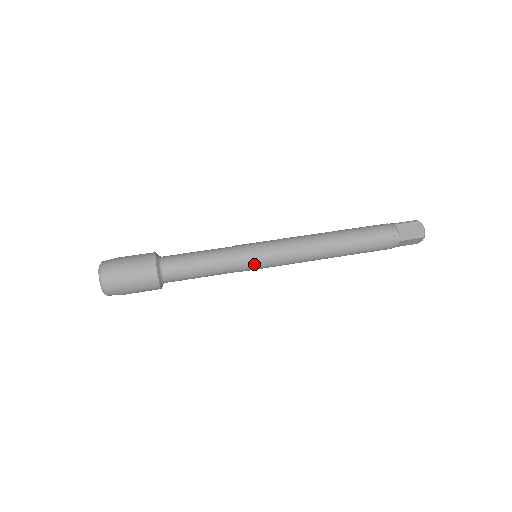
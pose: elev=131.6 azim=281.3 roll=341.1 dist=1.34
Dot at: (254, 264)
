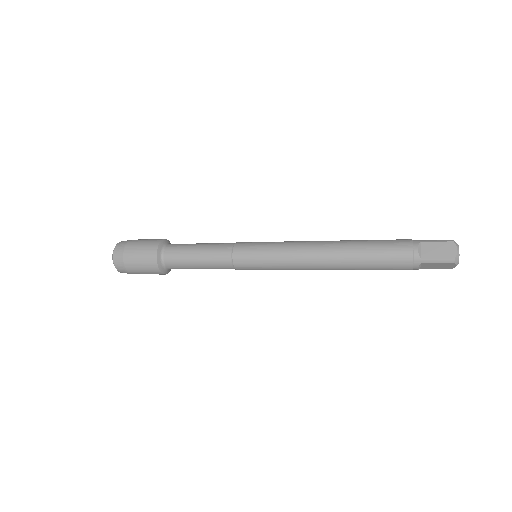
Dot at: (248, 264)
